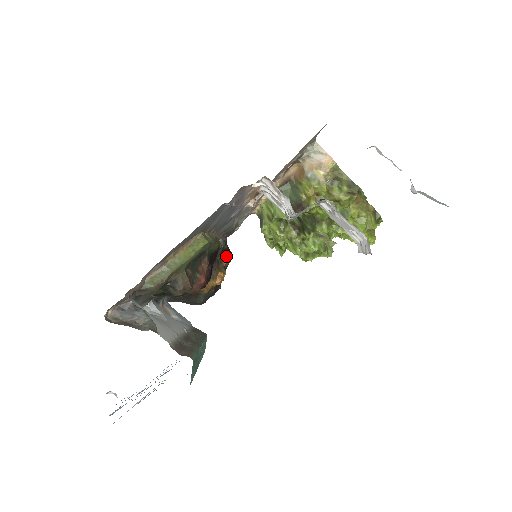
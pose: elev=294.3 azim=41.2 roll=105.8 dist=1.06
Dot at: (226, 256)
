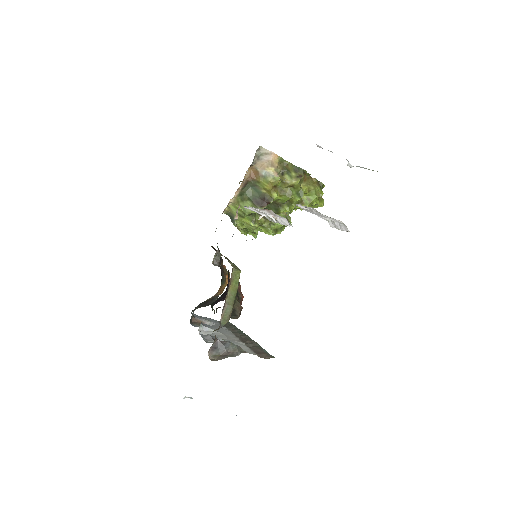
Dot at: occluded
